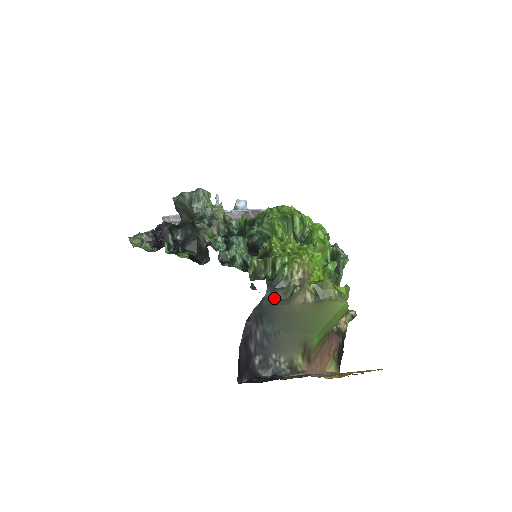
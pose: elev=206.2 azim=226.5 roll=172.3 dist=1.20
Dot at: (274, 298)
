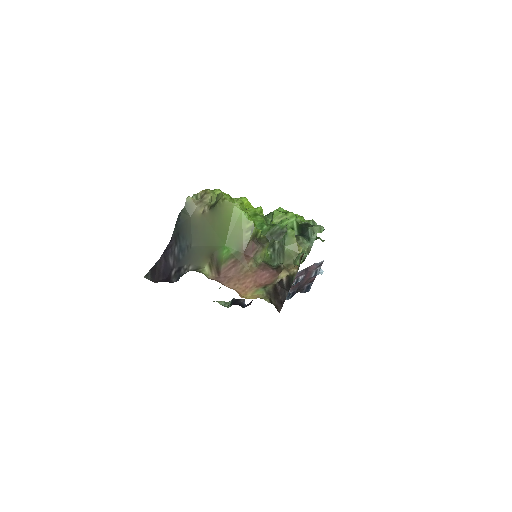
Dot at: (180, 214)
